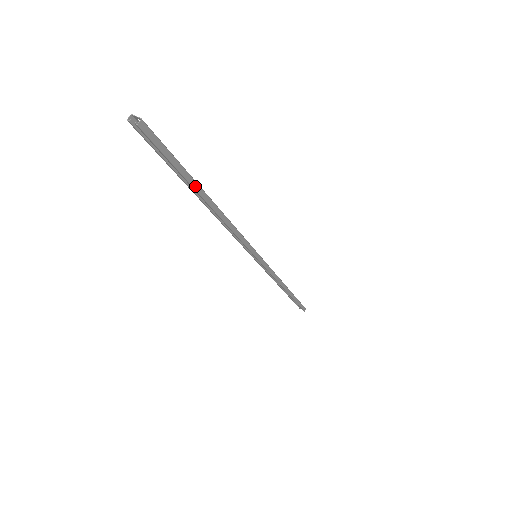
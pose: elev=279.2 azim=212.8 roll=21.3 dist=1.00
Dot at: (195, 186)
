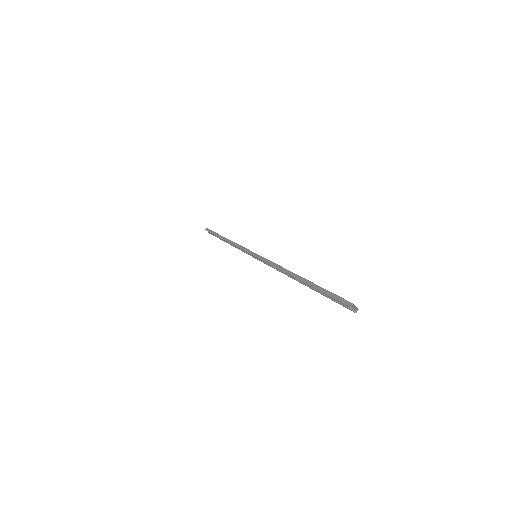
Dot at: occluded
